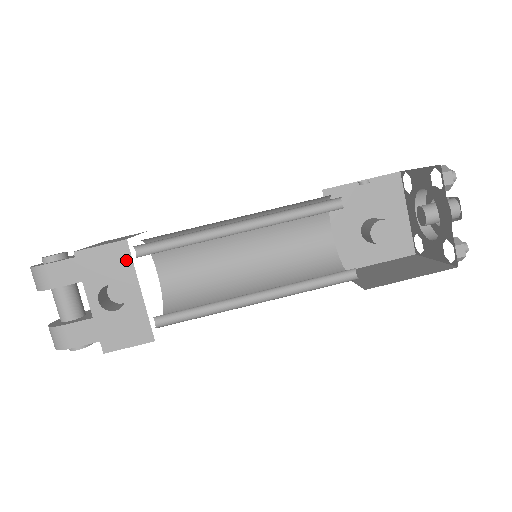
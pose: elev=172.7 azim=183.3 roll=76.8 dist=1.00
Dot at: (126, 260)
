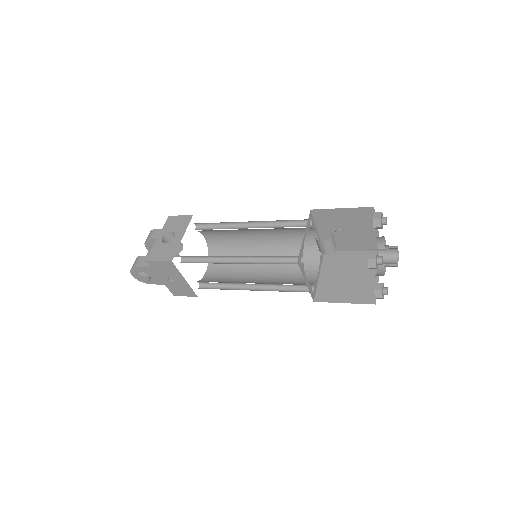
Dot at: (187, 223)
